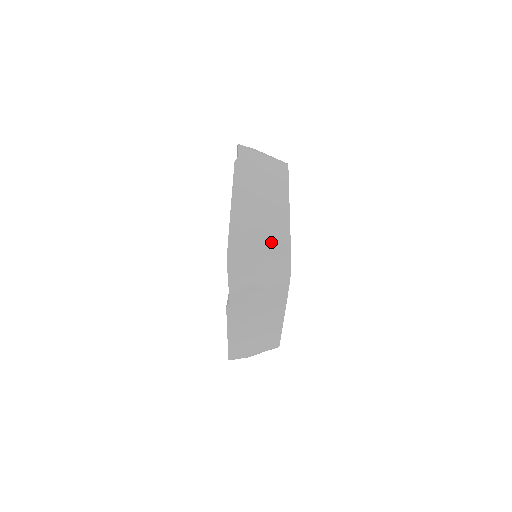
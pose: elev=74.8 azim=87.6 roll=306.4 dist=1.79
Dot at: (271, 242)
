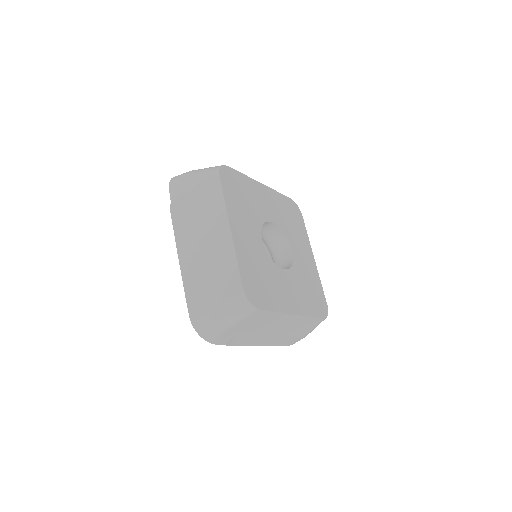
Dot at: (222, 284)
